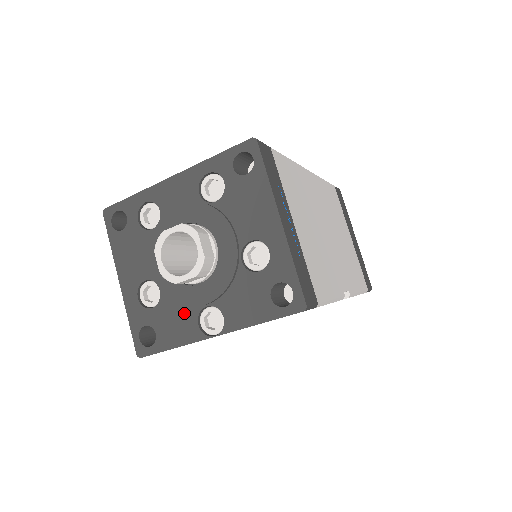
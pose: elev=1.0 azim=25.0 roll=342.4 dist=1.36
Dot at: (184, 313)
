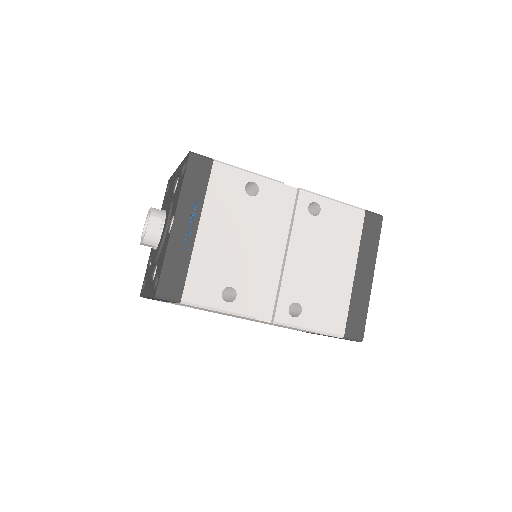
Dot at: (164, 245)
